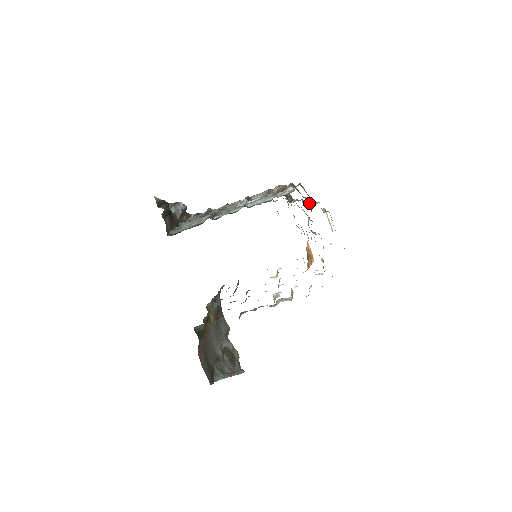
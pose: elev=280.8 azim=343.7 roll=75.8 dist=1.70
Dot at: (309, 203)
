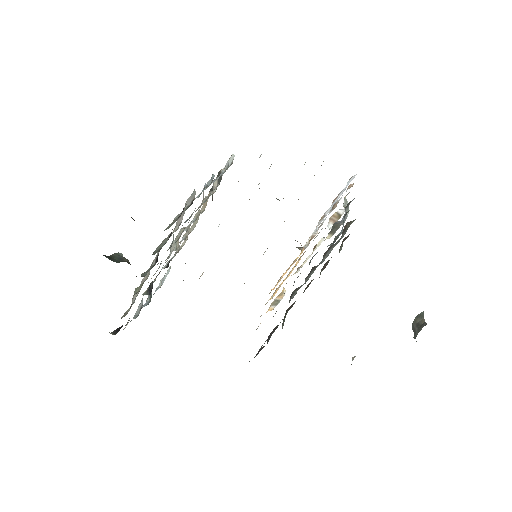
Dot at: occluded
